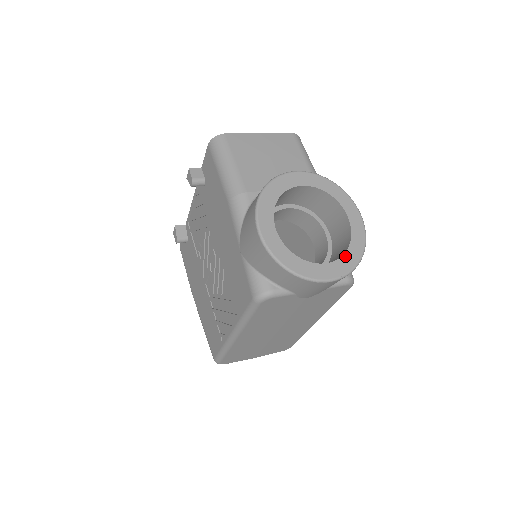
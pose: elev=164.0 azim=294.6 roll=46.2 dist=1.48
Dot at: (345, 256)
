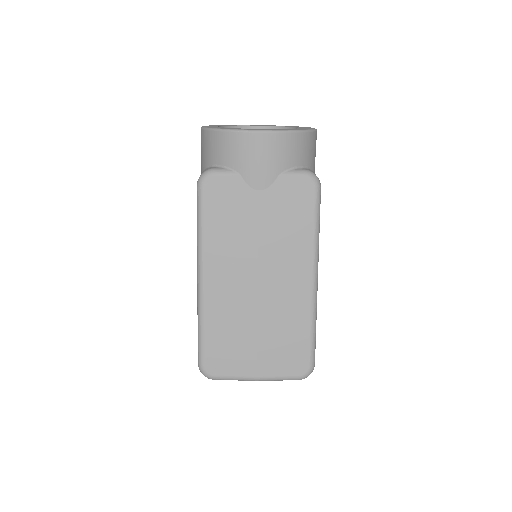
Dot at: (284, 129)
